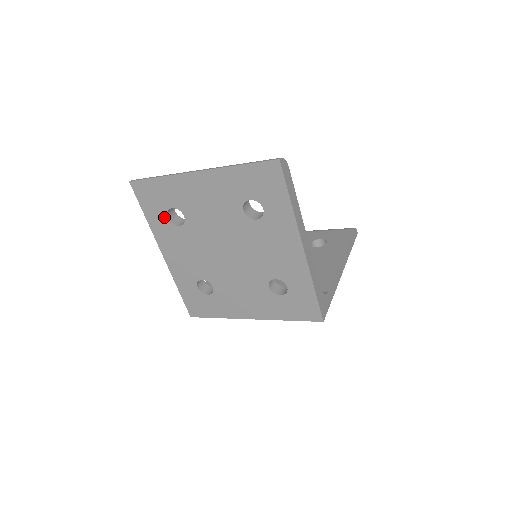
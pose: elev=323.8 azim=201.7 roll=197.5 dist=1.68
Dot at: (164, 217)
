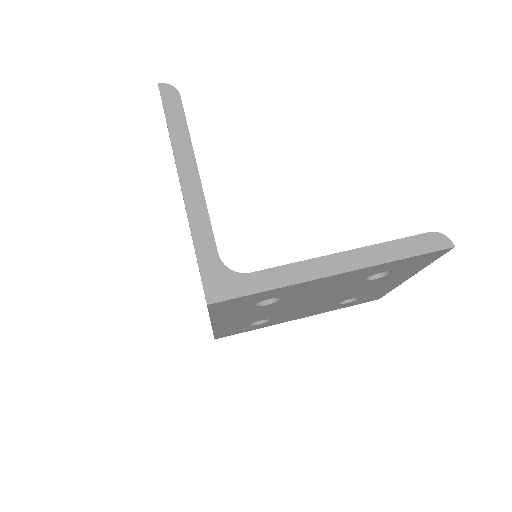
Dot at: occluded
